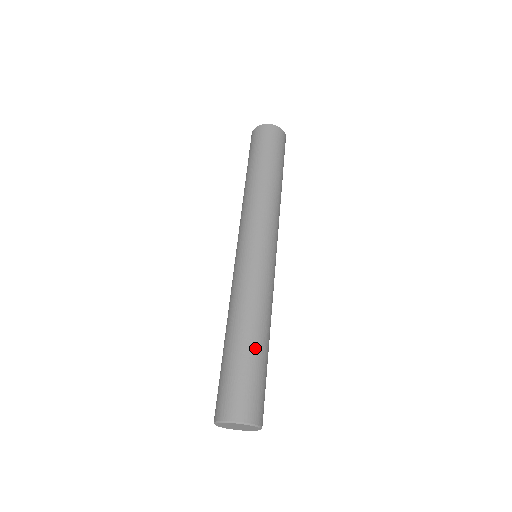
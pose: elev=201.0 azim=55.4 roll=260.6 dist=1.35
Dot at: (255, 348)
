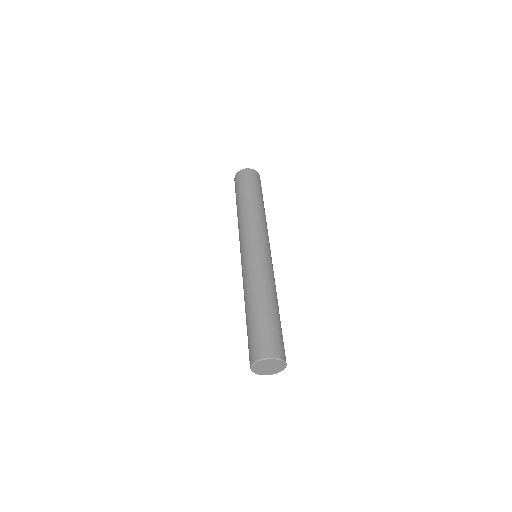
Dot at: (277, 313)
